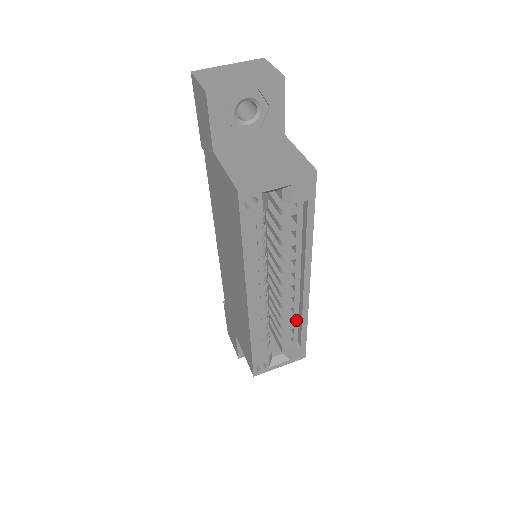
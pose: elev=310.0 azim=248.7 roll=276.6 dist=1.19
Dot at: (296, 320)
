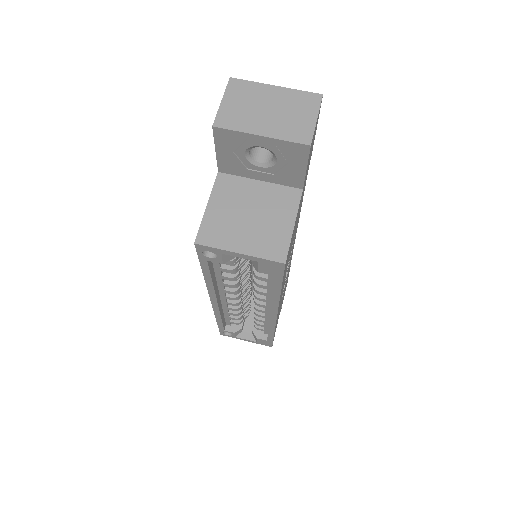
Dot at: (267, 324)
